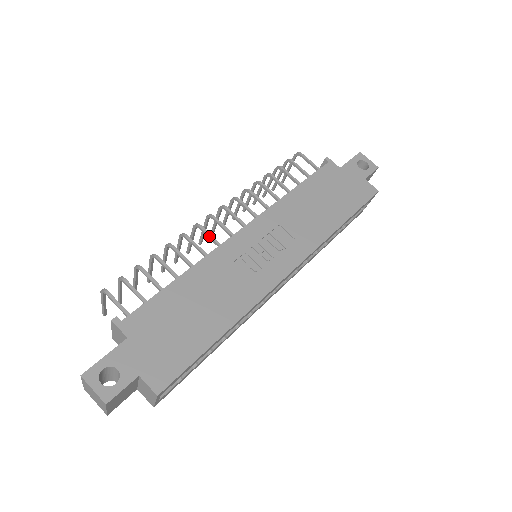
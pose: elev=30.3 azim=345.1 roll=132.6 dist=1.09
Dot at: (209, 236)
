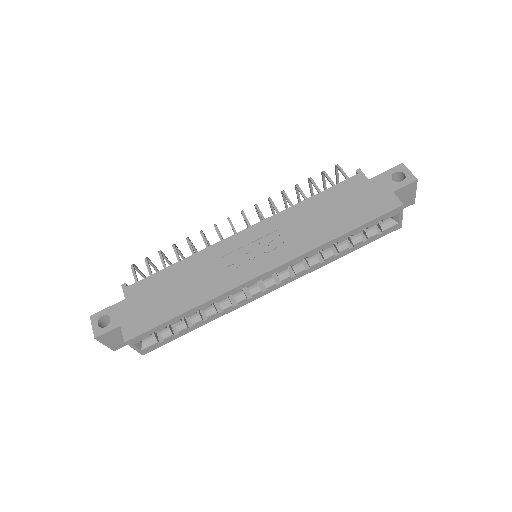
Dot at: (218, 234)
